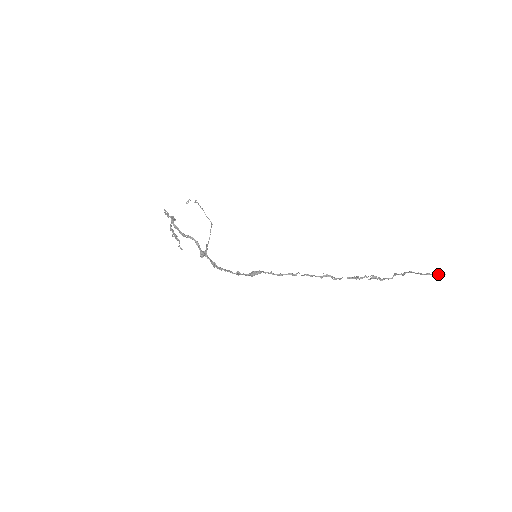
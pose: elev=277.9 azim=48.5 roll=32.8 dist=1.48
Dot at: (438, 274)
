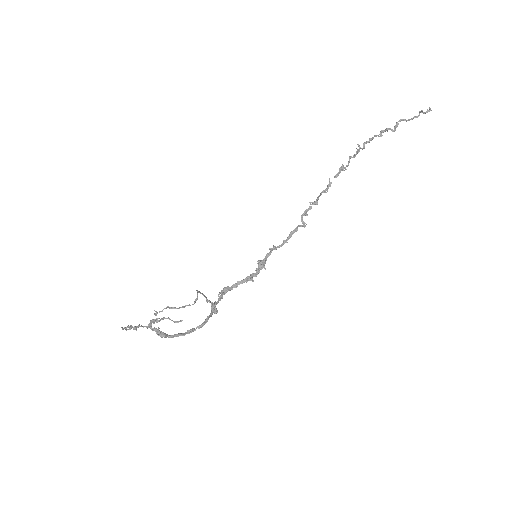
Dot at: (423, 113)
